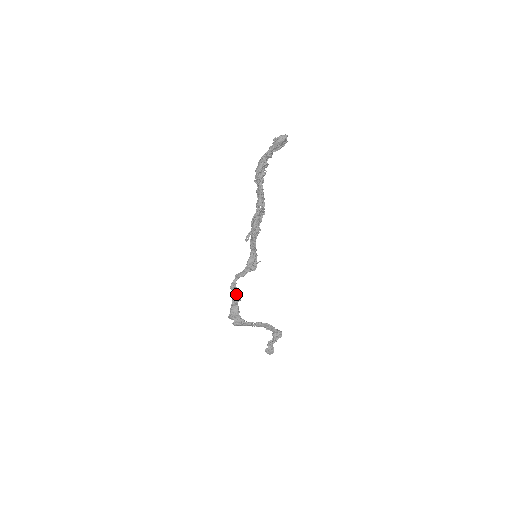
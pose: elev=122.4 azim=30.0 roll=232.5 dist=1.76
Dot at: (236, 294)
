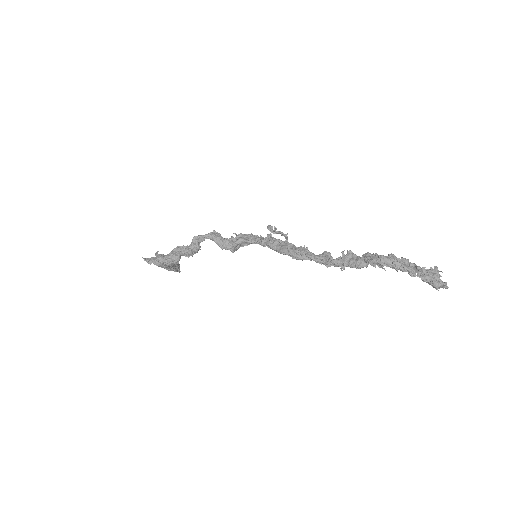
Dot at: (192, 252)
